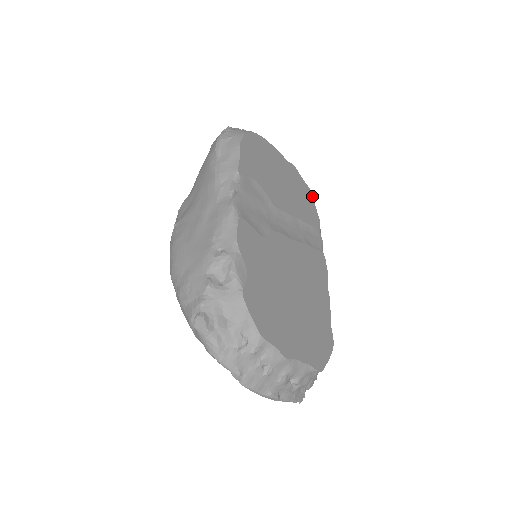
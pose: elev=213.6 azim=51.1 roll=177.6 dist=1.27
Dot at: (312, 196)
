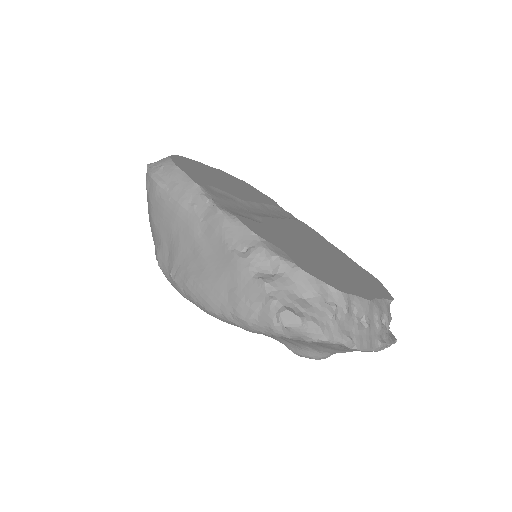
Dot at: (251, 186)
